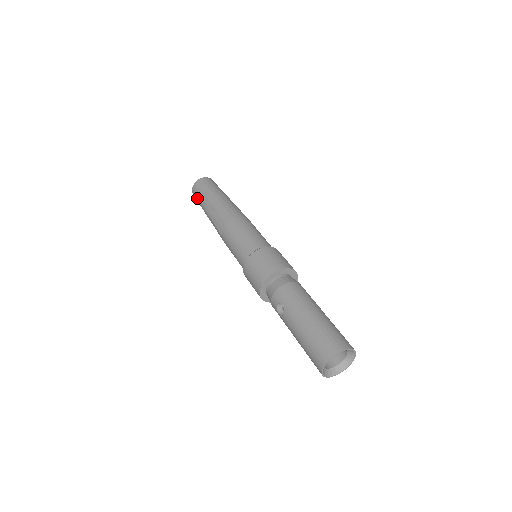
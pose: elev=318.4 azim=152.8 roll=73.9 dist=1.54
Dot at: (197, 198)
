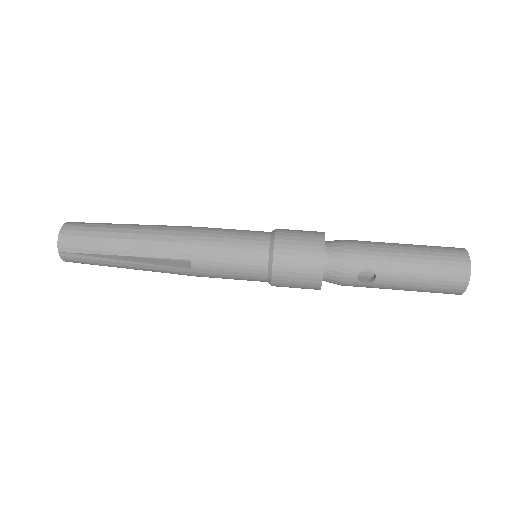
Dot at: (84, 258)
